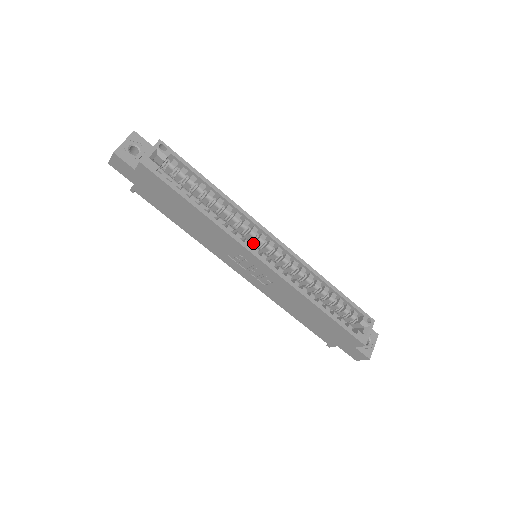
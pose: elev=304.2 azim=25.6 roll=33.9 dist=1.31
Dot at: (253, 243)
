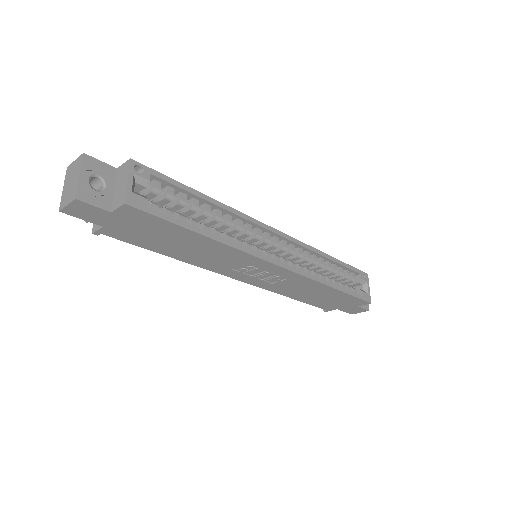
Dot at: (256, 245)
